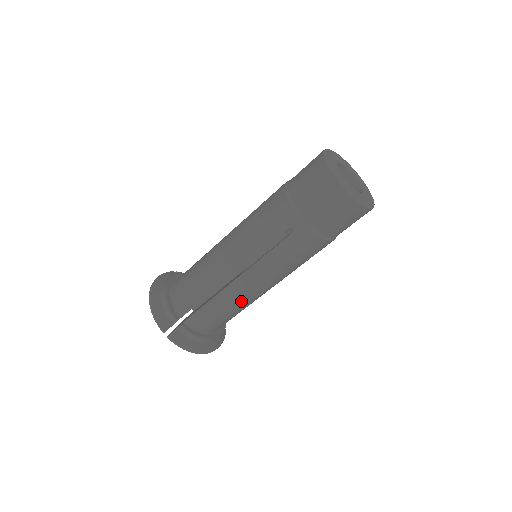
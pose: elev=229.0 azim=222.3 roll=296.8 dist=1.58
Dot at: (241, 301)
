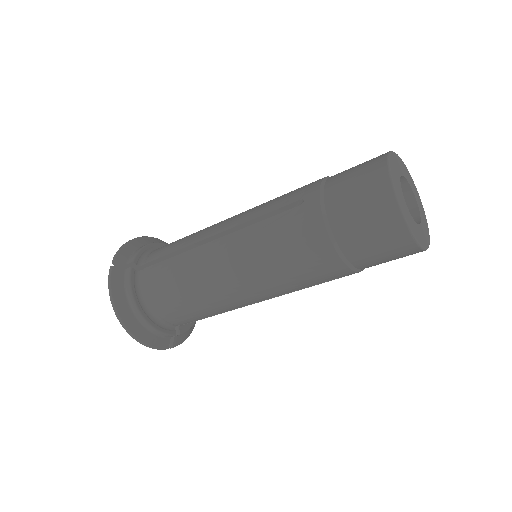
Dot at: occluded
